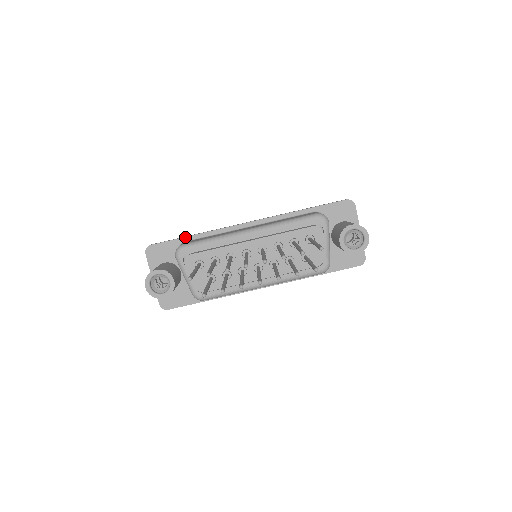
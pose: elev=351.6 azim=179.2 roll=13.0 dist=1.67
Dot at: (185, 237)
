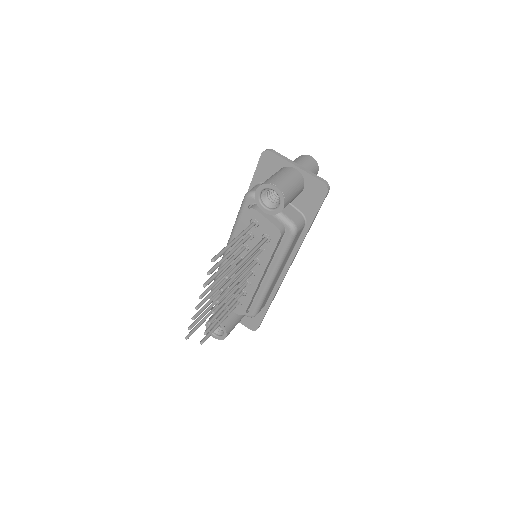
Dot at: occluded
